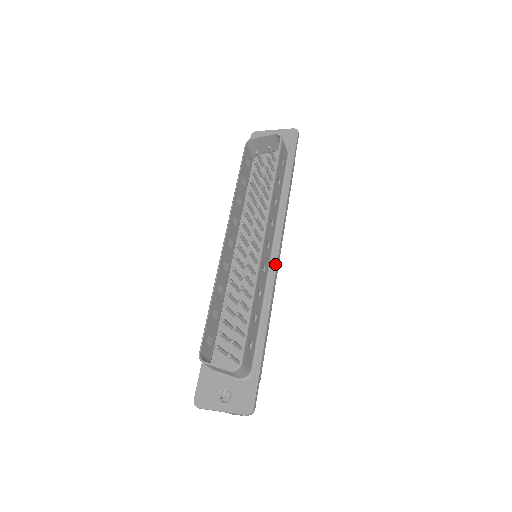
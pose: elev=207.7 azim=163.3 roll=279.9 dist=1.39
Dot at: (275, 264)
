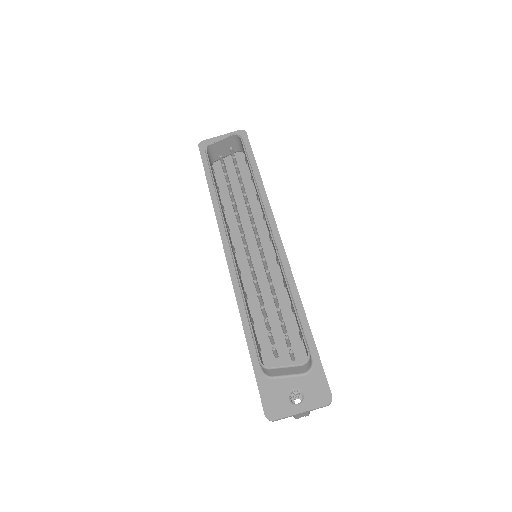
Dot at: (284, 255)
